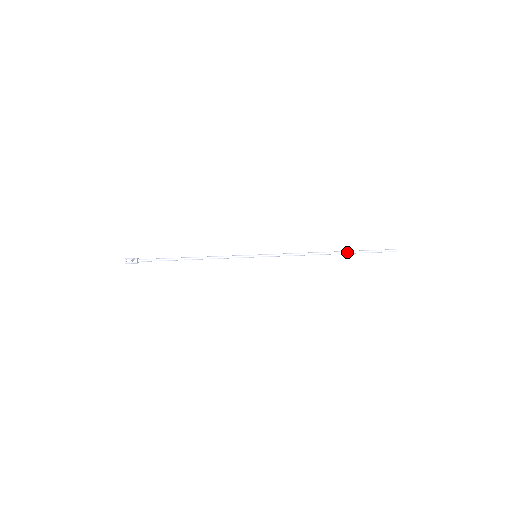
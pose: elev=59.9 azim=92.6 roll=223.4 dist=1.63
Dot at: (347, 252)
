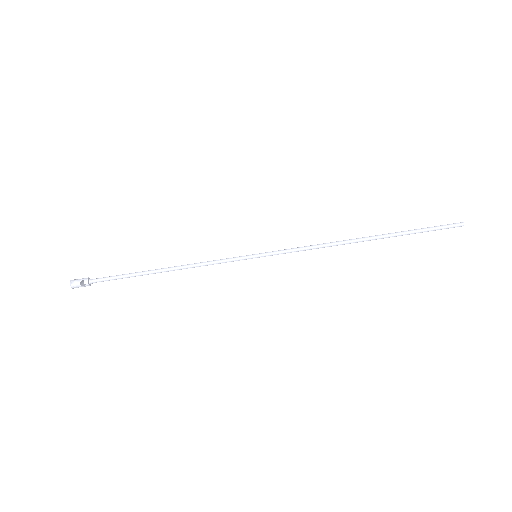
Dot at: (389, 236)
